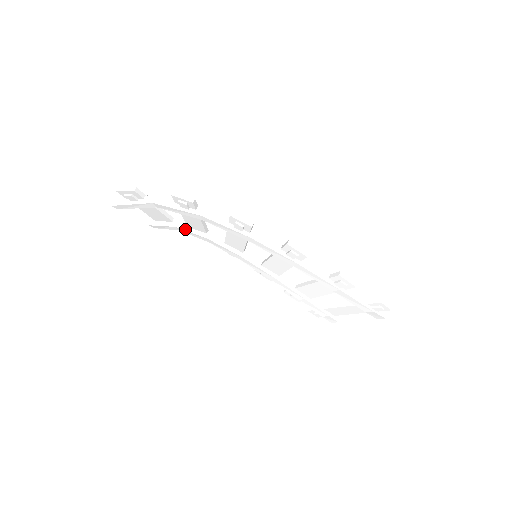
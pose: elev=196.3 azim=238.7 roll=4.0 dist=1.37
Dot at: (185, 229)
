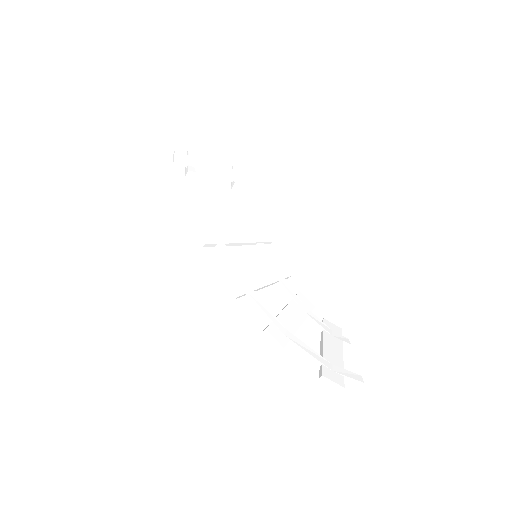
Dot at: occluded
